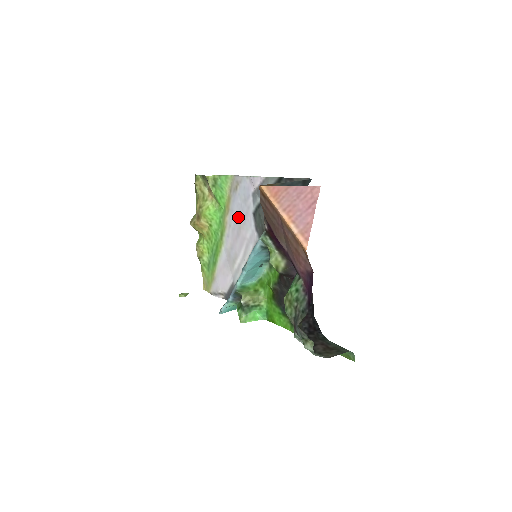
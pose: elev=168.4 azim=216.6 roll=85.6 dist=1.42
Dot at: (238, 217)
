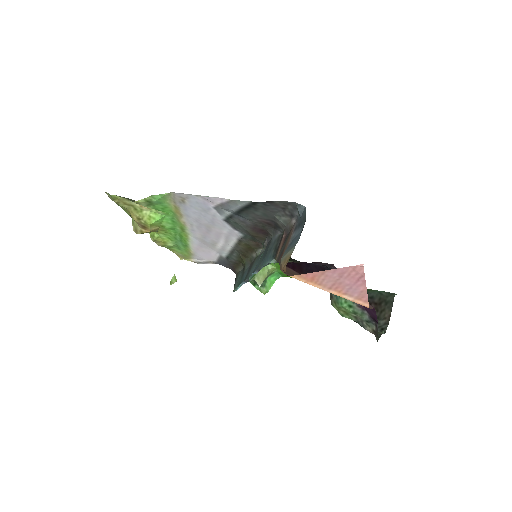
Dot at: (201, 221)
